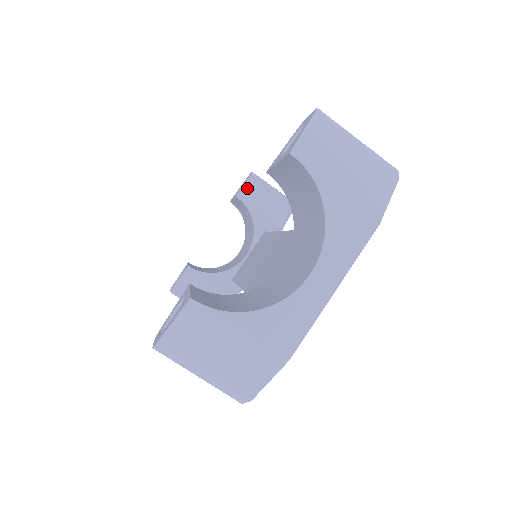
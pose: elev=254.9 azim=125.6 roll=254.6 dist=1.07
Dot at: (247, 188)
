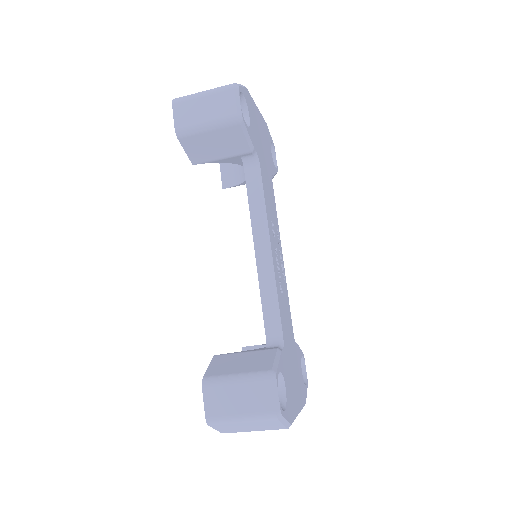
Dot at: (190, 152)
